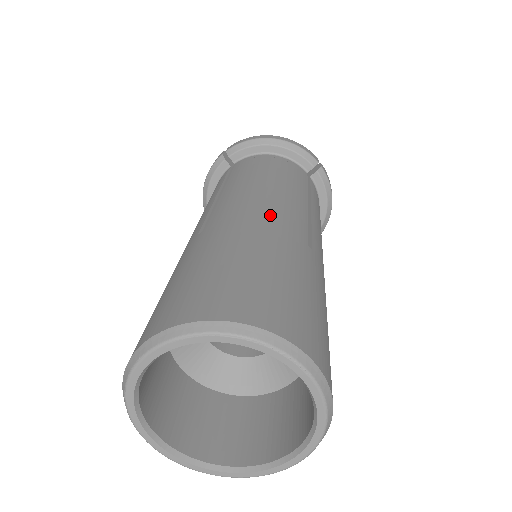
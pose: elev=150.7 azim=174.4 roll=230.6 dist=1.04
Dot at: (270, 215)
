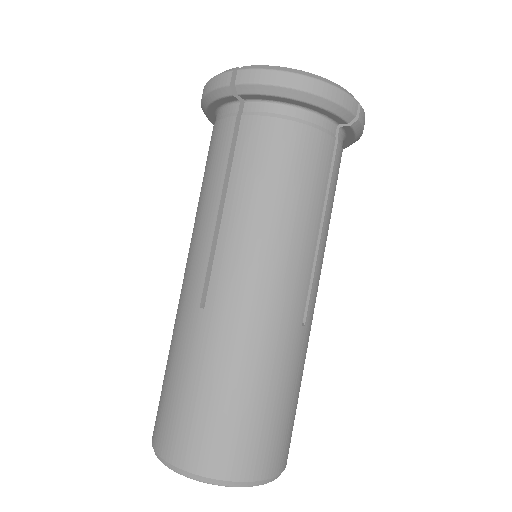
Dot at: (272, 306)
